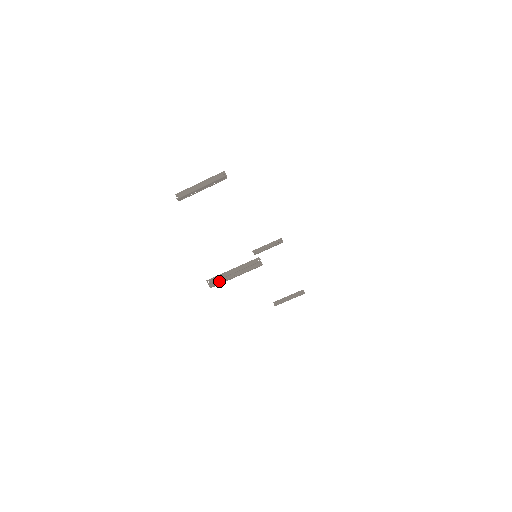
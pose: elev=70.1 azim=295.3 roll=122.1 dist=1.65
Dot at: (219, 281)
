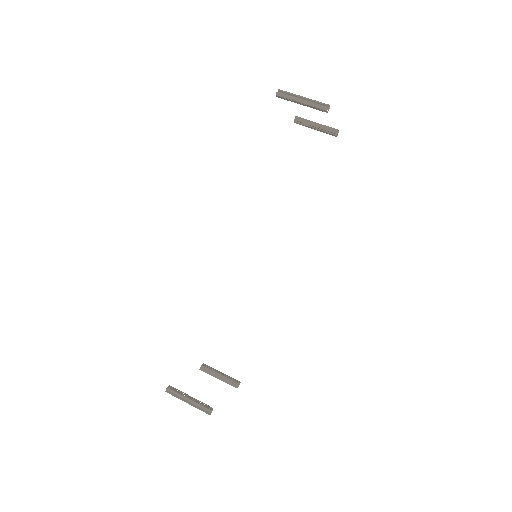
Dot at: (288, 93)
